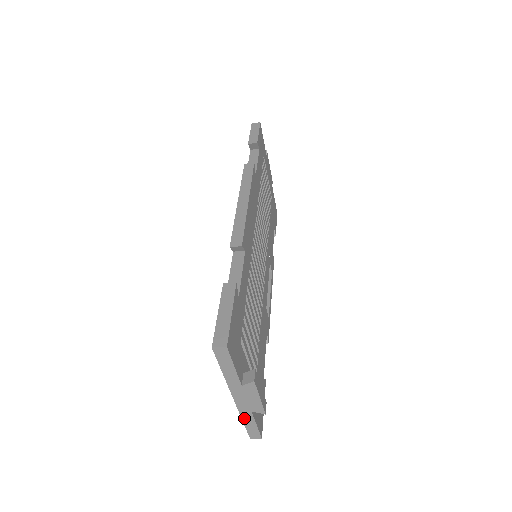
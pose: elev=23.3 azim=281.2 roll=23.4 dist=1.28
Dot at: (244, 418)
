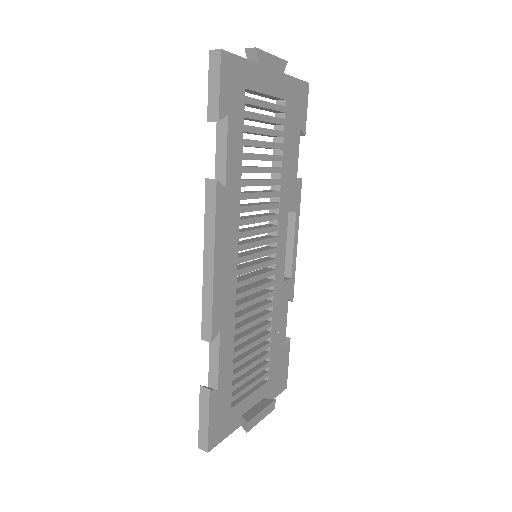
Dot at: occluded
